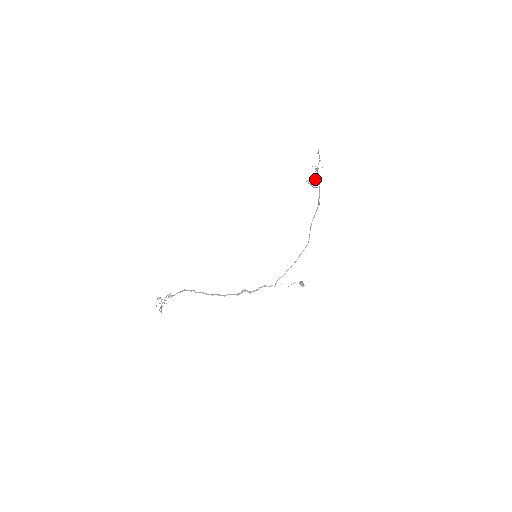
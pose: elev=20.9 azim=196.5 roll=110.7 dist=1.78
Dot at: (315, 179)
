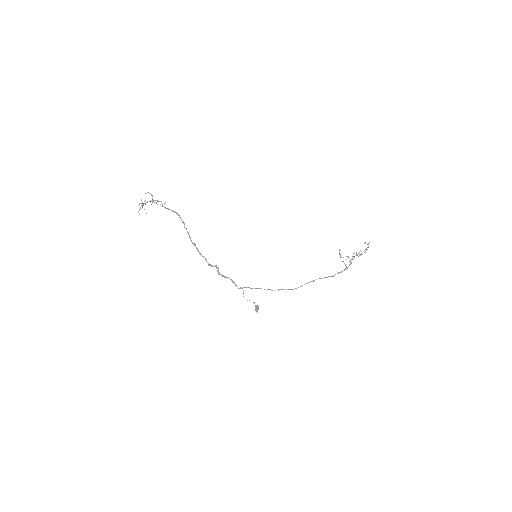
Dot at: (346, 256)
